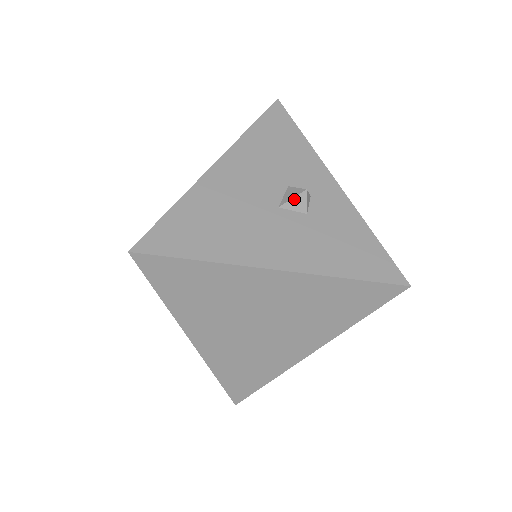
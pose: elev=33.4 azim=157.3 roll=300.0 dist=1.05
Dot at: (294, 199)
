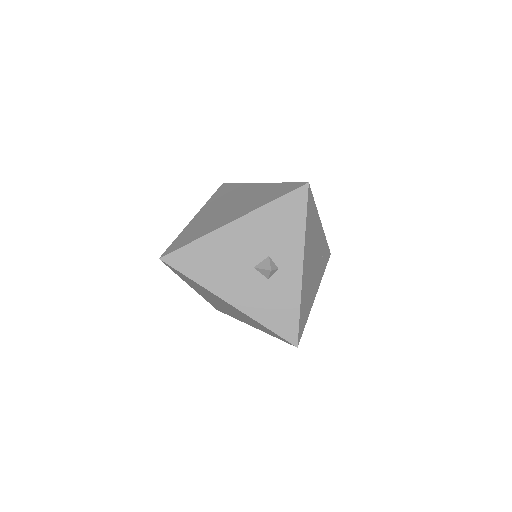
Dot at: (263, 270)
